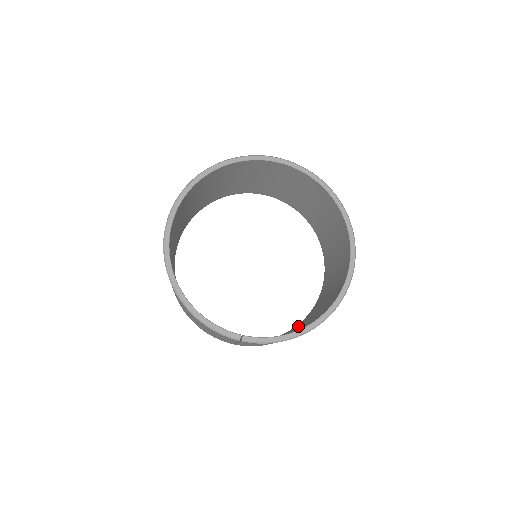
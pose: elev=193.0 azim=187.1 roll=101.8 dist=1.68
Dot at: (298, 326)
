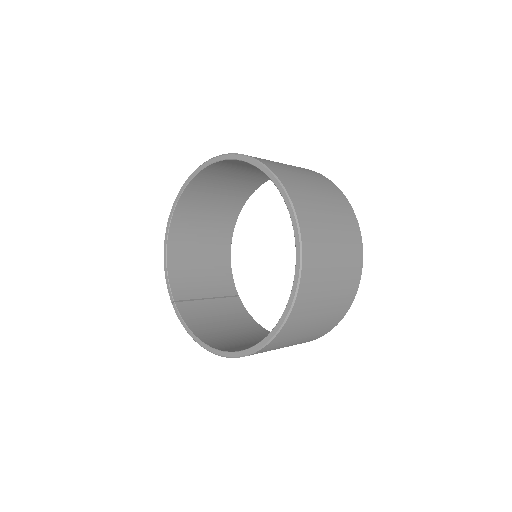
Dot at: (257, 336)
